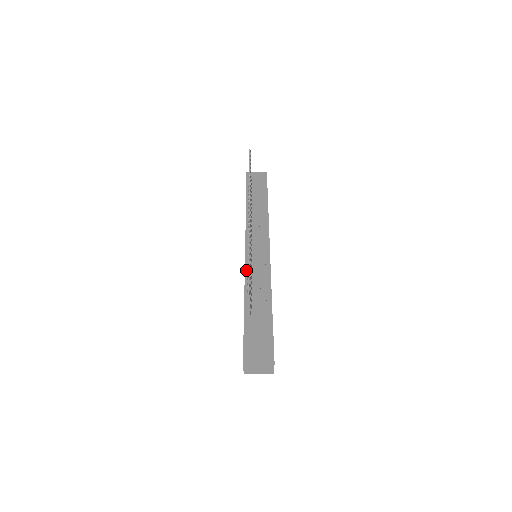
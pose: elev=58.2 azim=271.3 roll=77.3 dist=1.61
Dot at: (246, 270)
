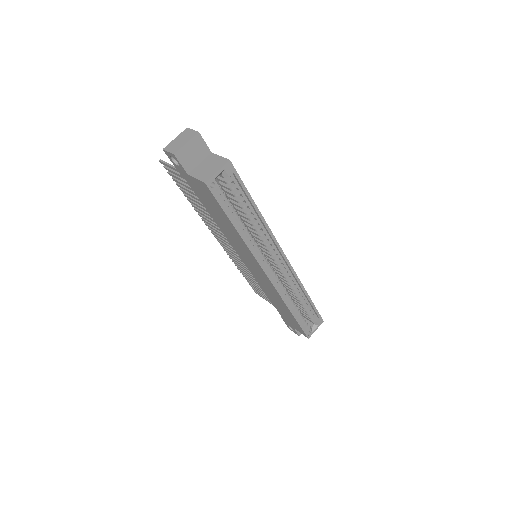
Dot at: (229, 240)
